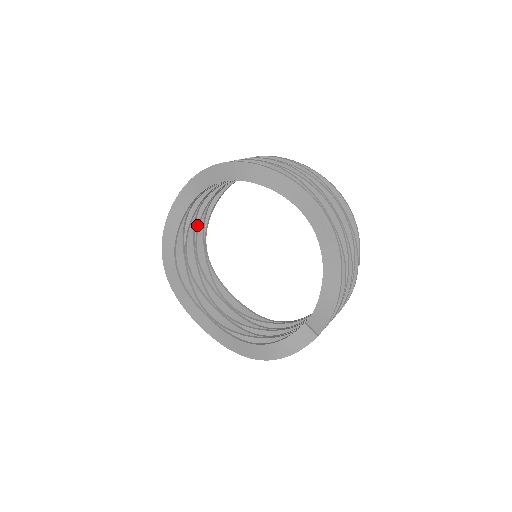
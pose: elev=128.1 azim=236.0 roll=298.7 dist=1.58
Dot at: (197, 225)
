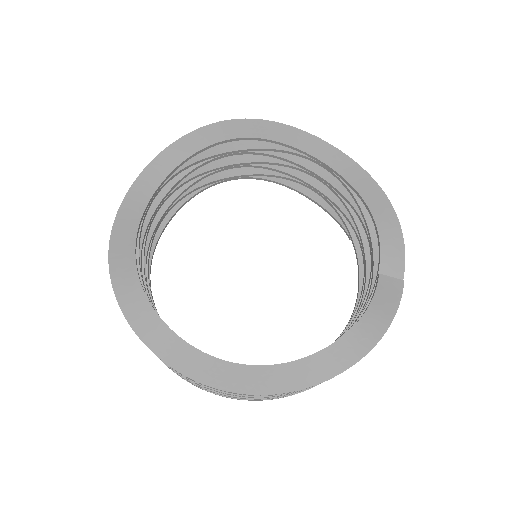
Dot at: (144, 265)
